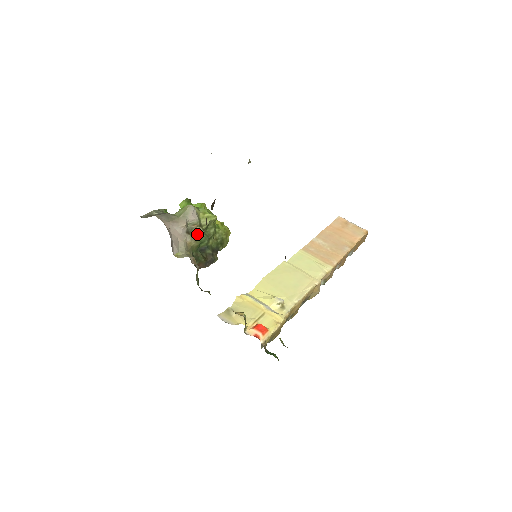
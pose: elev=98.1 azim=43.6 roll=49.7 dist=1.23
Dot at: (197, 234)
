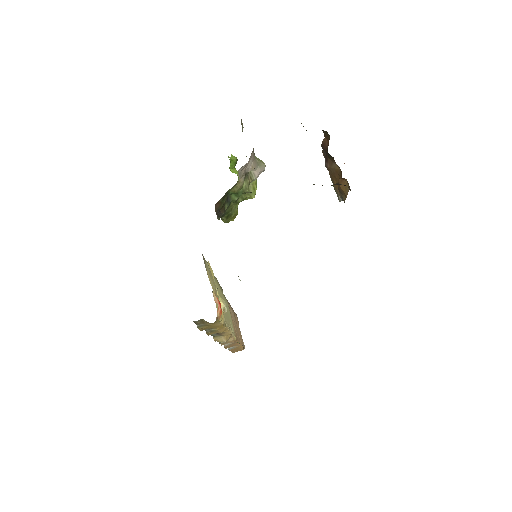
Dot at: (244, 185)
